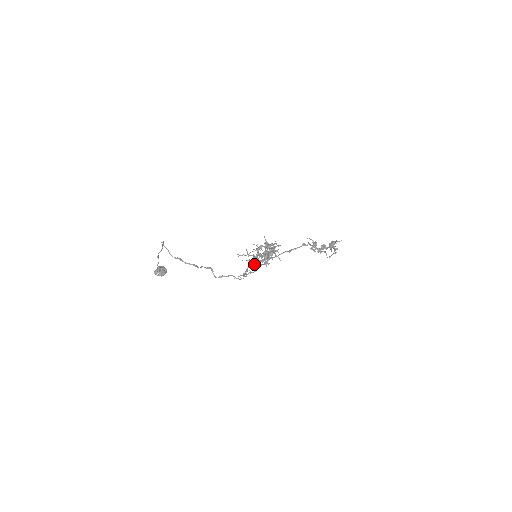
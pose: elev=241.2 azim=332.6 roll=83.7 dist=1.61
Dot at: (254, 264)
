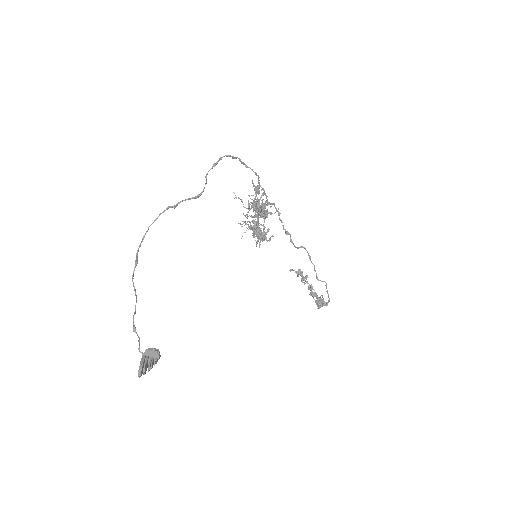
Dot at: occluded
